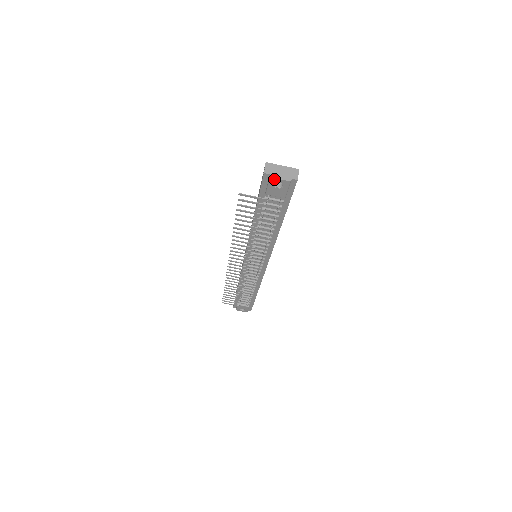
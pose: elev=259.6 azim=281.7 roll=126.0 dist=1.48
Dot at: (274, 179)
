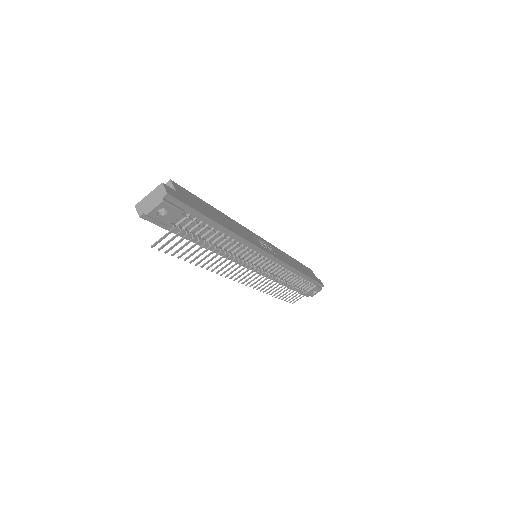
Dot at: (151, 213)
